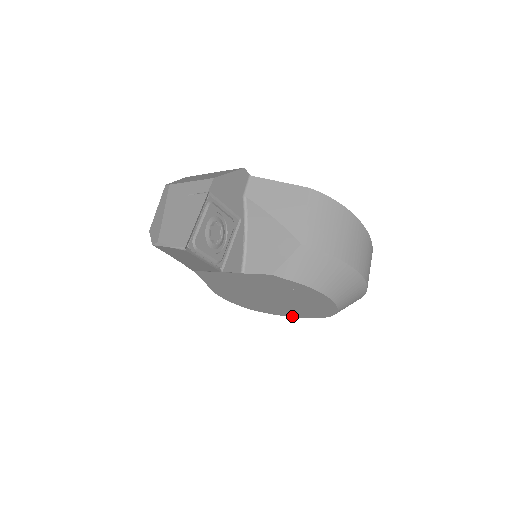
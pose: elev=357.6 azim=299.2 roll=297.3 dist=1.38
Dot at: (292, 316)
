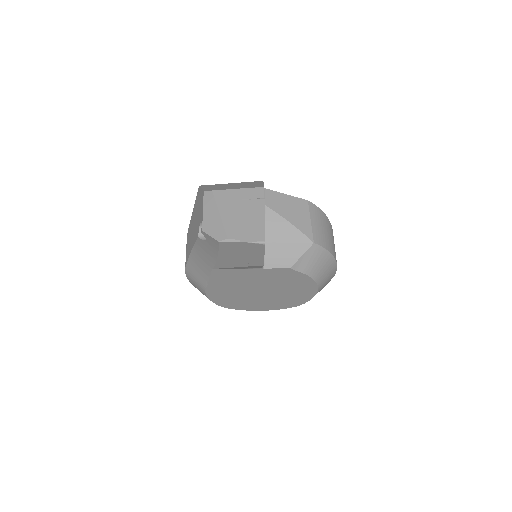
Dot at: (261, 310)
